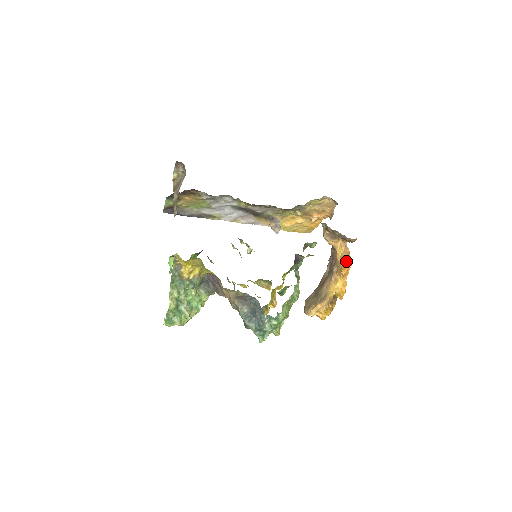
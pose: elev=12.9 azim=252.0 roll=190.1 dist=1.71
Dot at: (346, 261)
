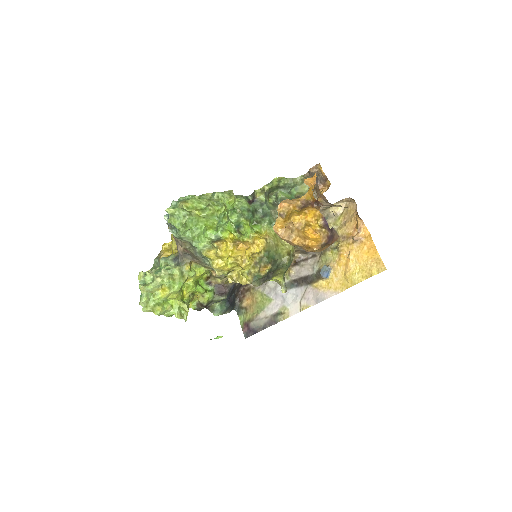
Dot at: occluded
